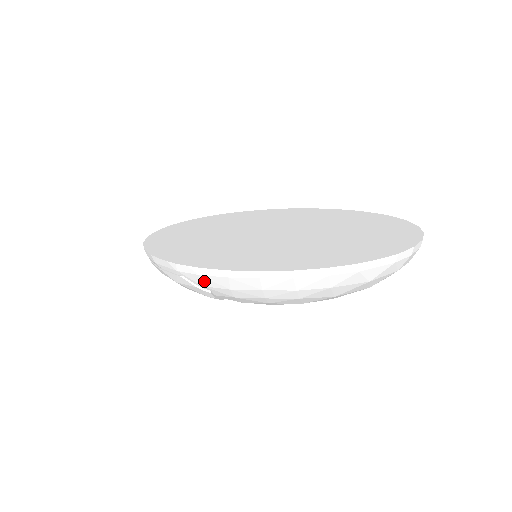
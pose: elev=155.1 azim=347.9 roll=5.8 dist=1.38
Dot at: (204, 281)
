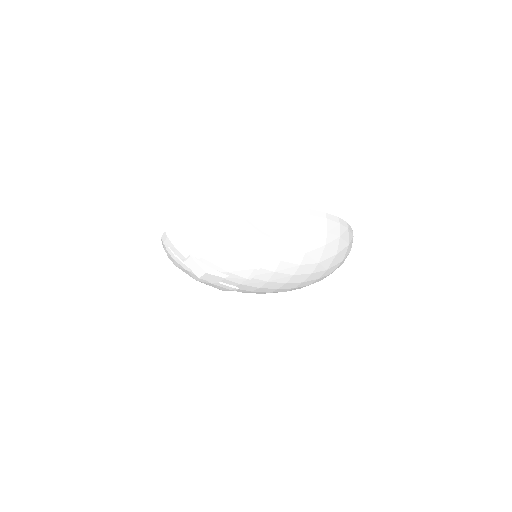
Dot at: (270, 221)
